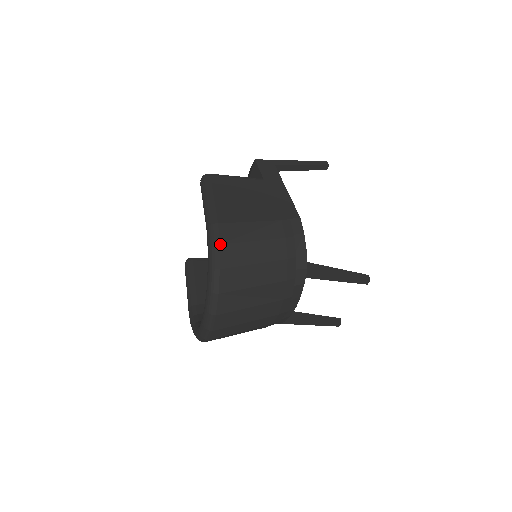
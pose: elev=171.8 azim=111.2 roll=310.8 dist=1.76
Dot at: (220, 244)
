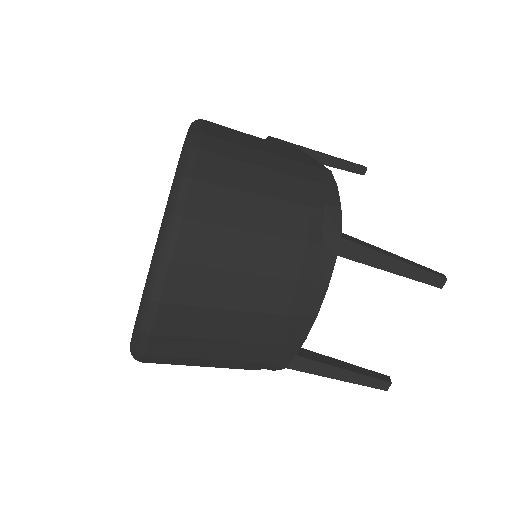
Dot at: (200, 149)
